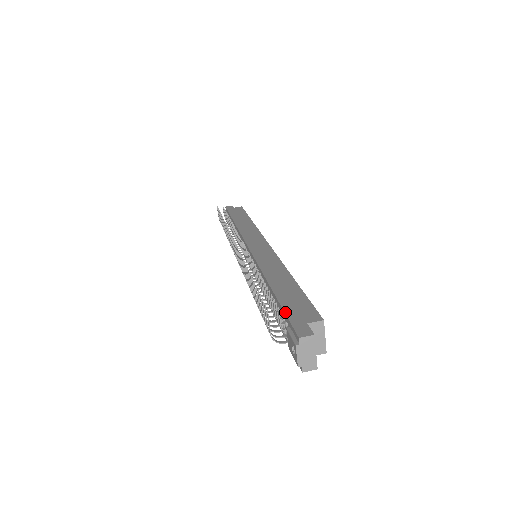
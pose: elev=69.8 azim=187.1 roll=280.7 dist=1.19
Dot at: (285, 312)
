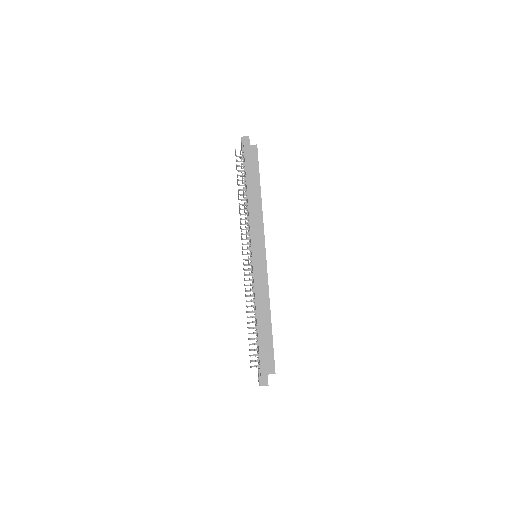
Dot at: (260, 360)
